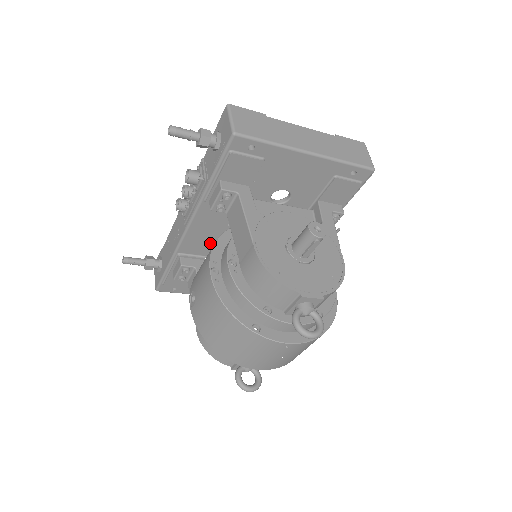
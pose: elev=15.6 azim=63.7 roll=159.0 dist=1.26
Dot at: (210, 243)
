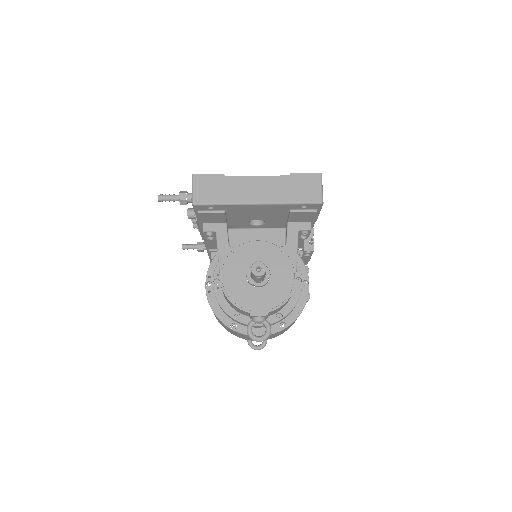
Dot at: occluded
